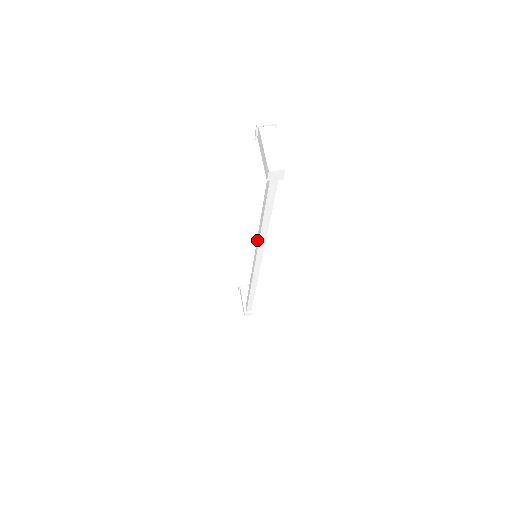
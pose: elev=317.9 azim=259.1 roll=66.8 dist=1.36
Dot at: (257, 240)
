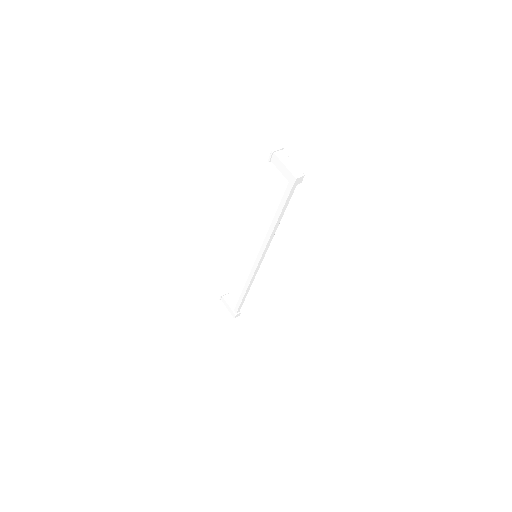
Dot at: (265, 239)
